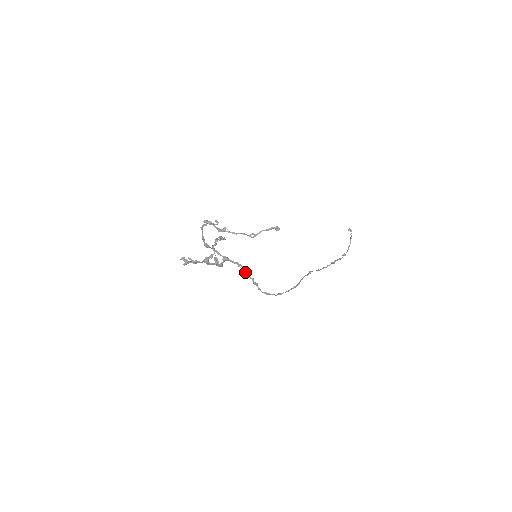
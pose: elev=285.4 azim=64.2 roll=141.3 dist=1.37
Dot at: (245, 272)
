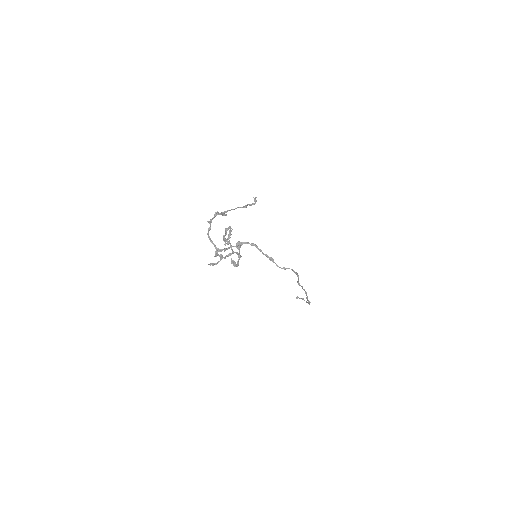
Dot at: (259, 249)
